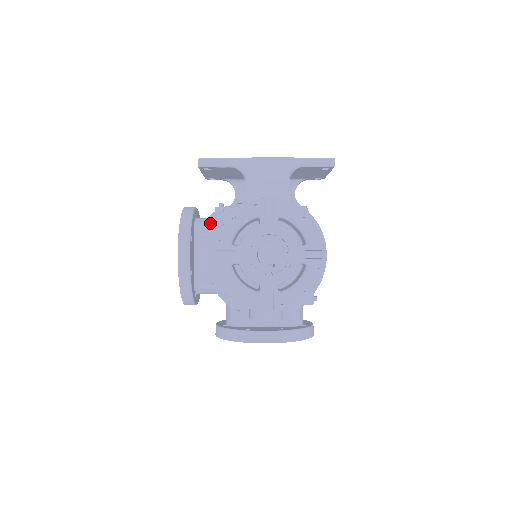
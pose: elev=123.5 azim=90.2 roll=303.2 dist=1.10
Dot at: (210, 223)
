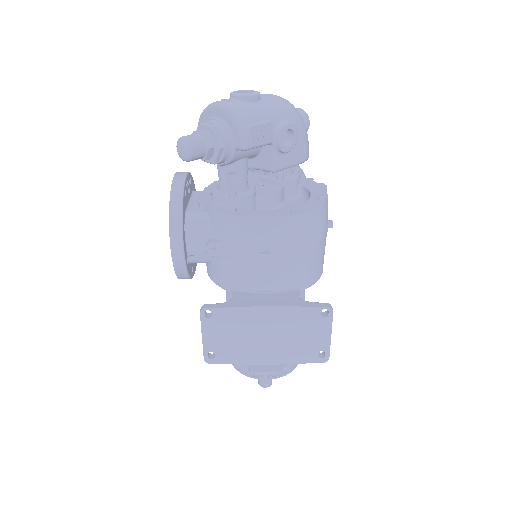
Dot at: occluded
